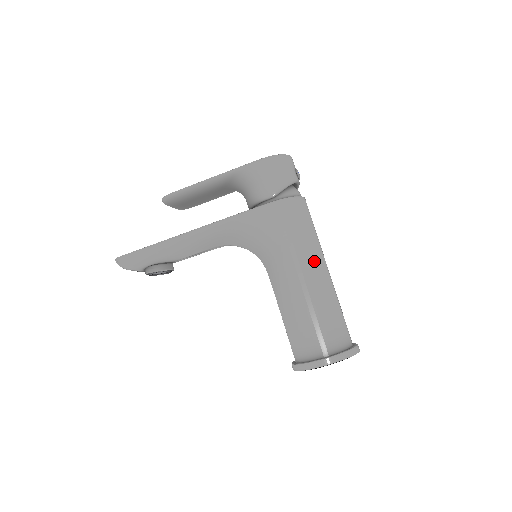
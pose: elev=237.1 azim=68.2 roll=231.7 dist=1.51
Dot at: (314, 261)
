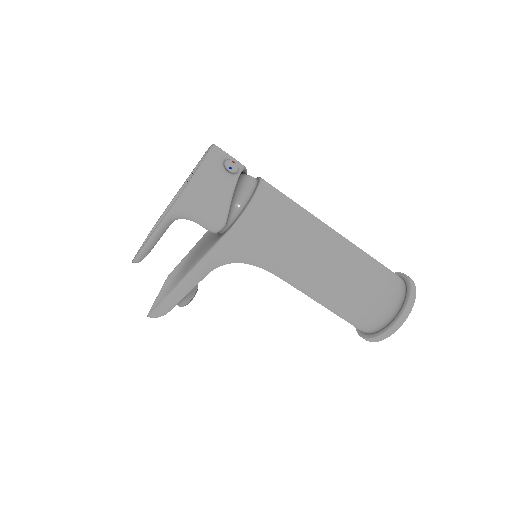
Dot at: (314, 258)
